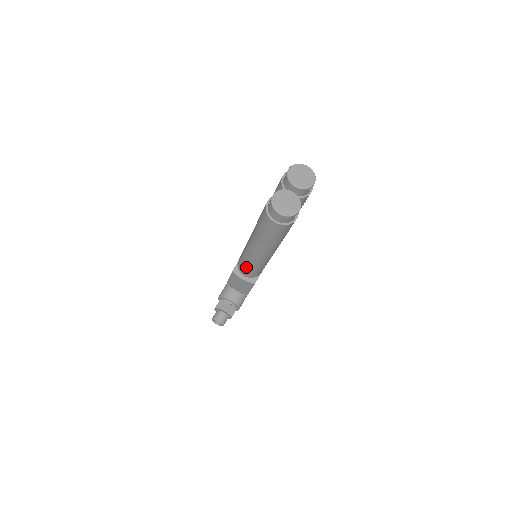
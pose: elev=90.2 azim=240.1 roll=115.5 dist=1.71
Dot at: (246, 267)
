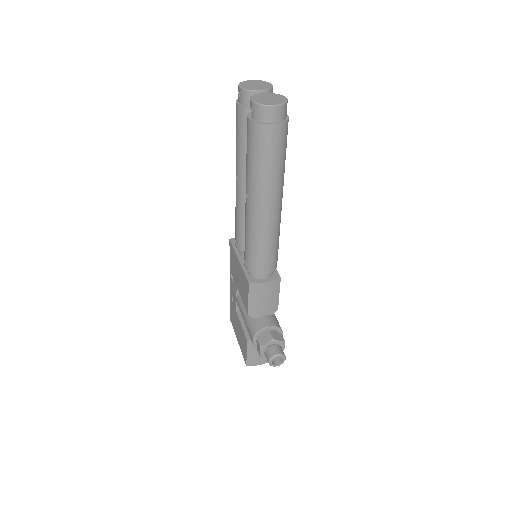
Dot at: (263, 254)
